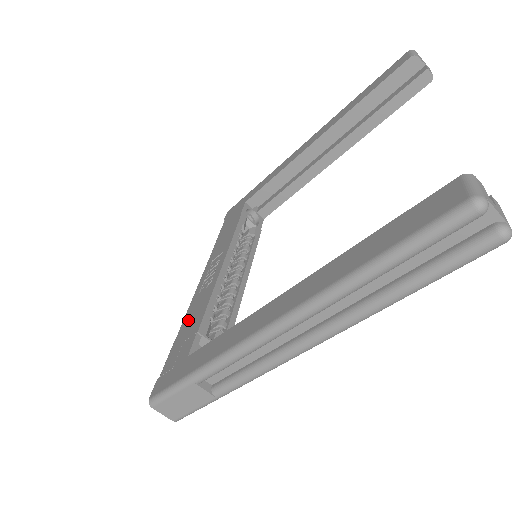
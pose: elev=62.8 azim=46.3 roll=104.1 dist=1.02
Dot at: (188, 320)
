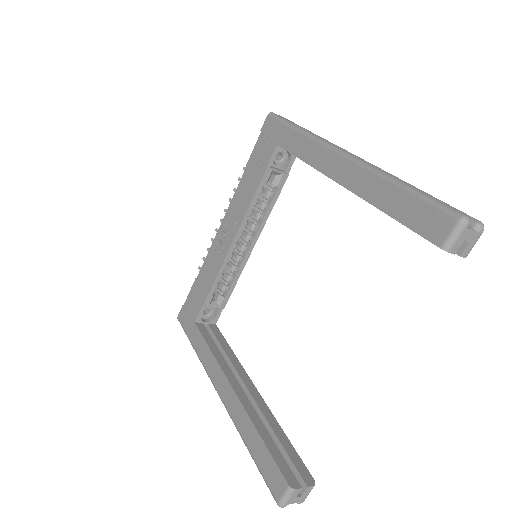
Dot at: (203, 274)
